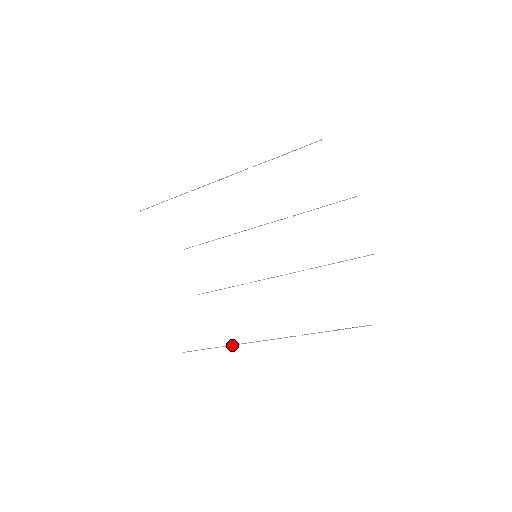
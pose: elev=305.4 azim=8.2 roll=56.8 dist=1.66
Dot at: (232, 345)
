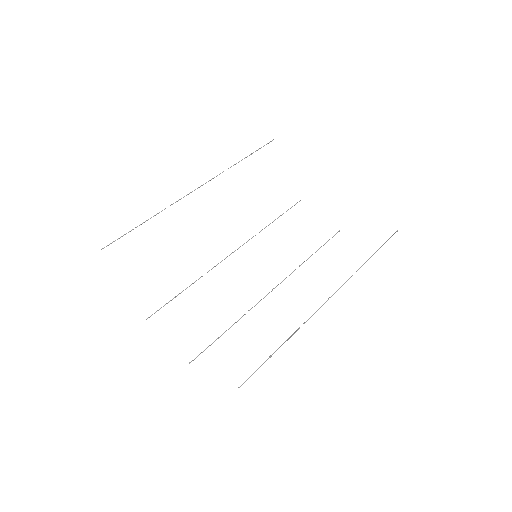
Dot at: (298, 329)
